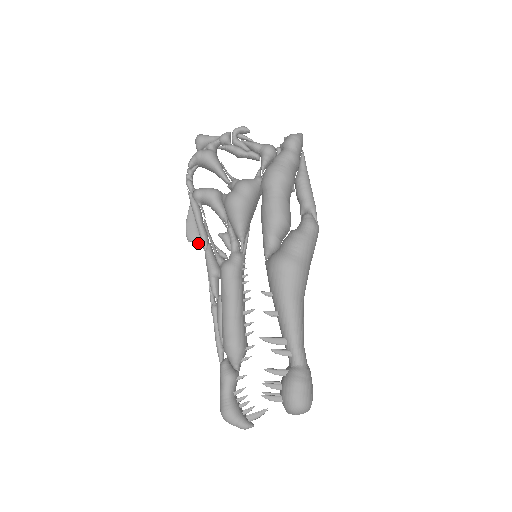
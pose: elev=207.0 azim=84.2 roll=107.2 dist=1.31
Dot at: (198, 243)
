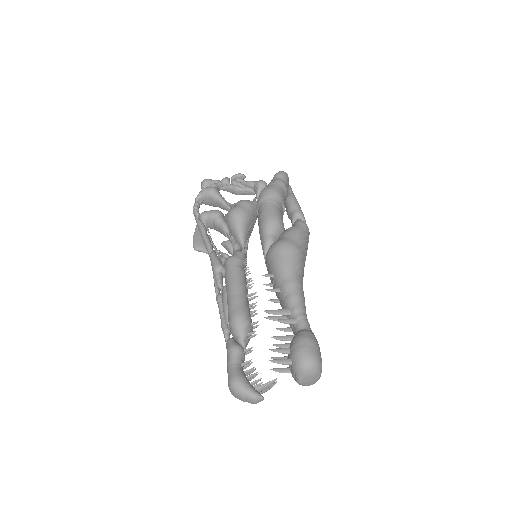
Dot at: (204, 250)
